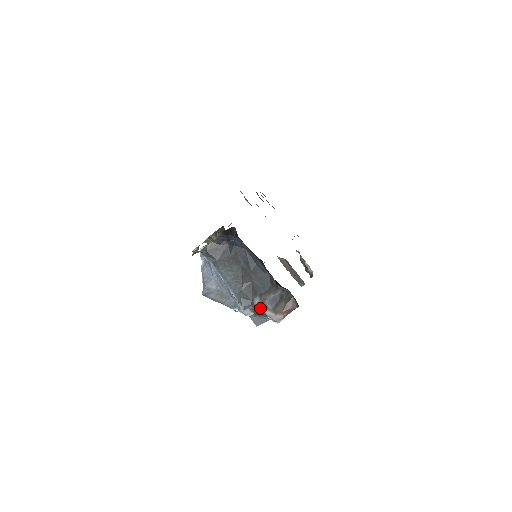
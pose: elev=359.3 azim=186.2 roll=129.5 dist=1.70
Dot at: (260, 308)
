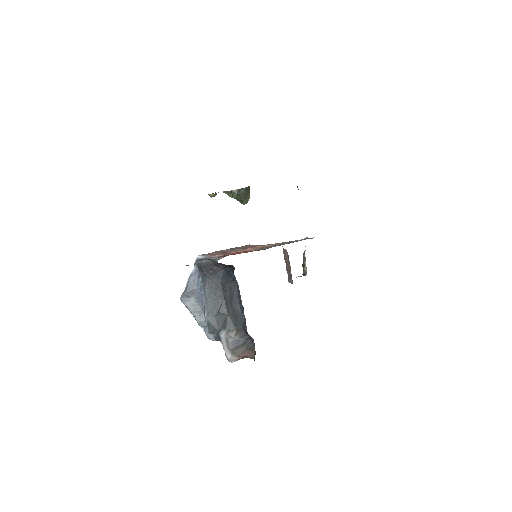
Dot at: (222, 342)
